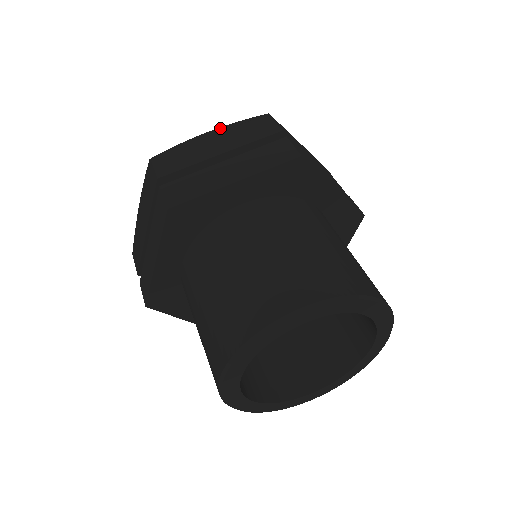
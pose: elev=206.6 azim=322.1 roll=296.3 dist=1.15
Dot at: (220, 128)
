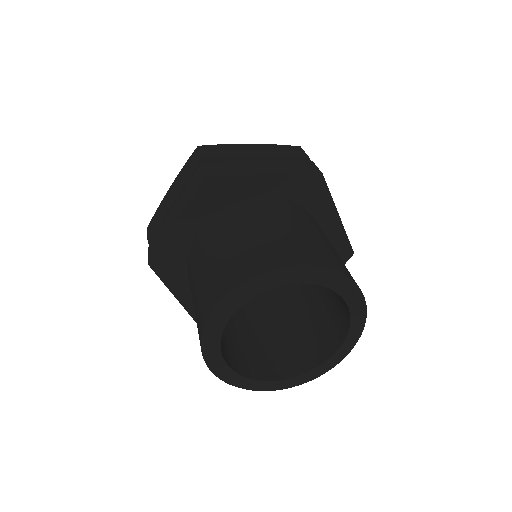
Dot at: (176, 178)
